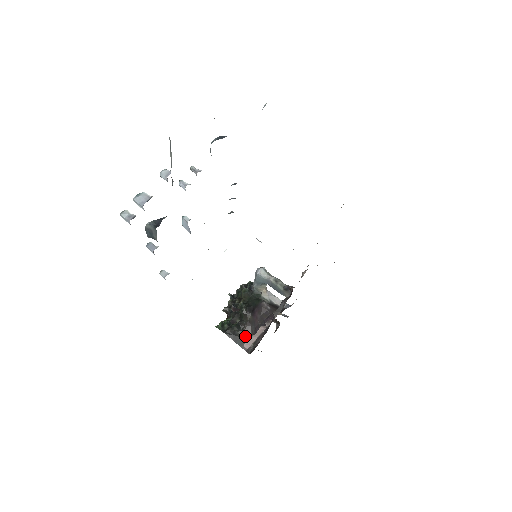
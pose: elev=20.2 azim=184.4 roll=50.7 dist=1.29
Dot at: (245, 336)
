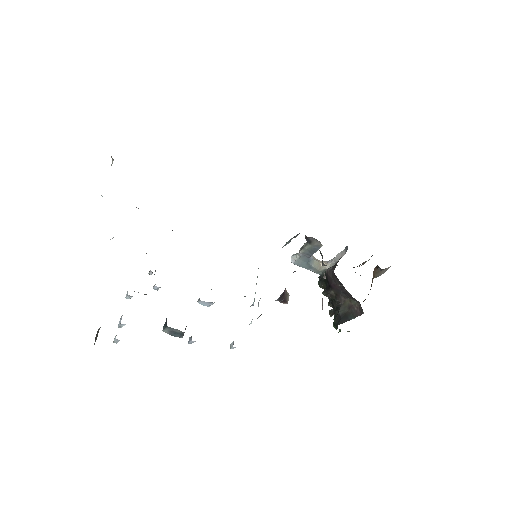
Dot at: (347, 307)
